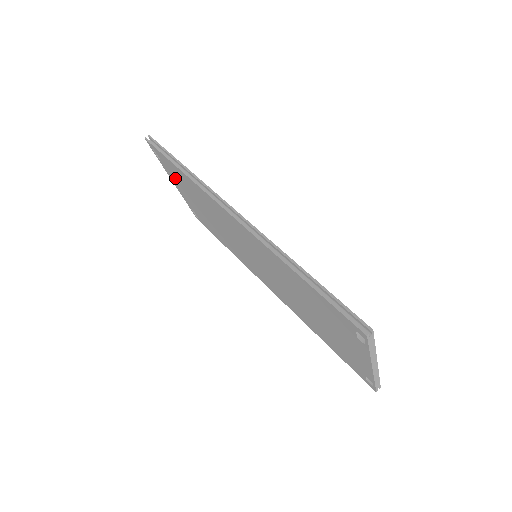
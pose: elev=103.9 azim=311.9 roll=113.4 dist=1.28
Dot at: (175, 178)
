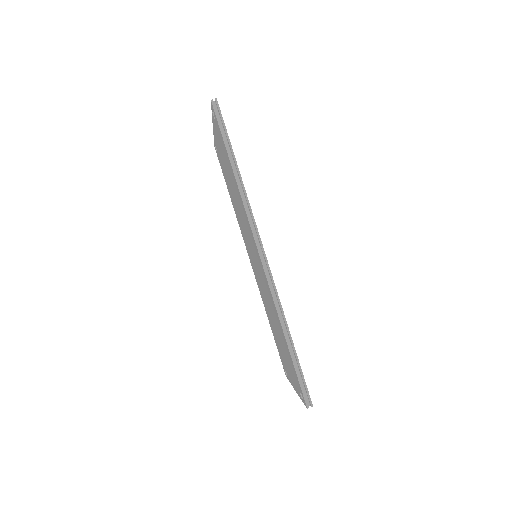
Dot at: (219, 140)
